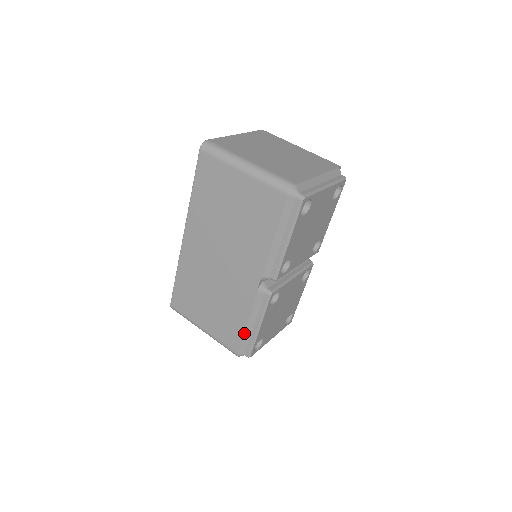
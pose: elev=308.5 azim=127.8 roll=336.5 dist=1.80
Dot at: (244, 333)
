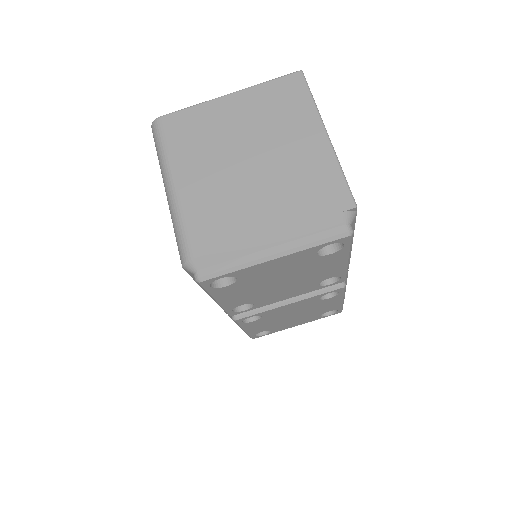
Dot at: occluded
